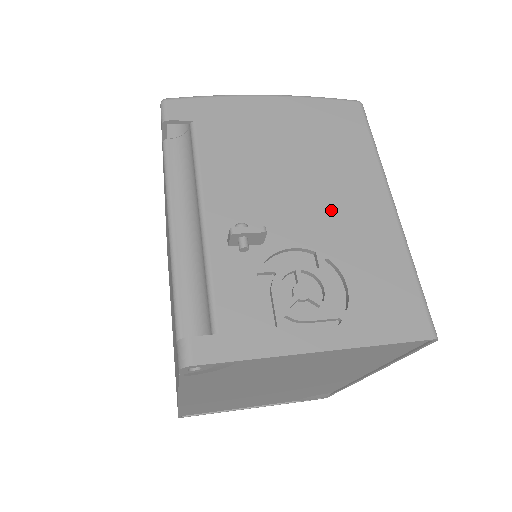
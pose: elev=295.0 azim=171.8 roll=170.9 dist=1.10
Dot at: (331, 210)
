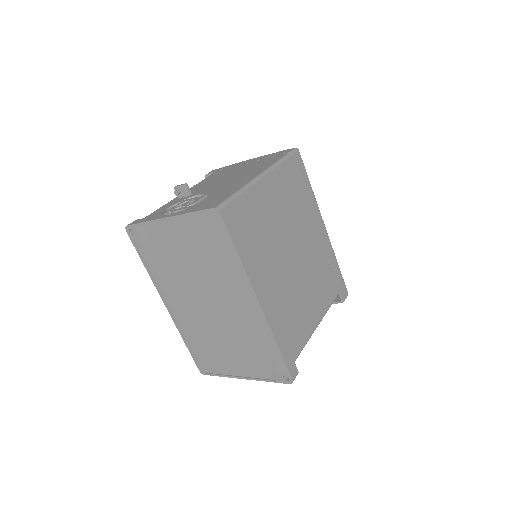
Dot at: (230, 181)
